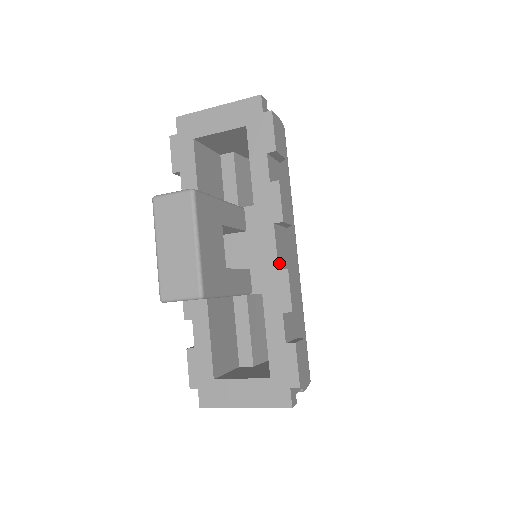
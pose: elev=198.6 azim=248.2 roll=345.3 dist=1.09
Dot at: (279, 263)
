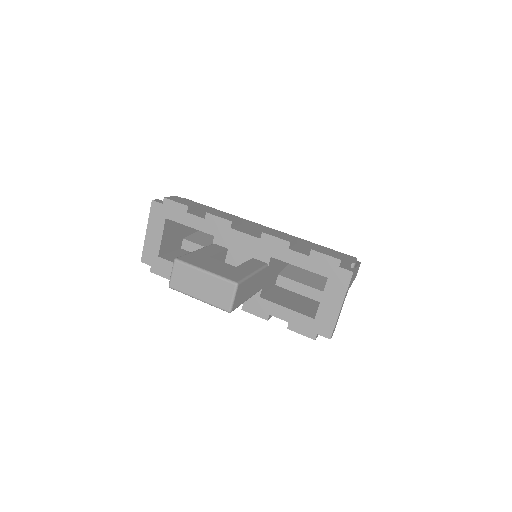
Dot at: (257, 237)
